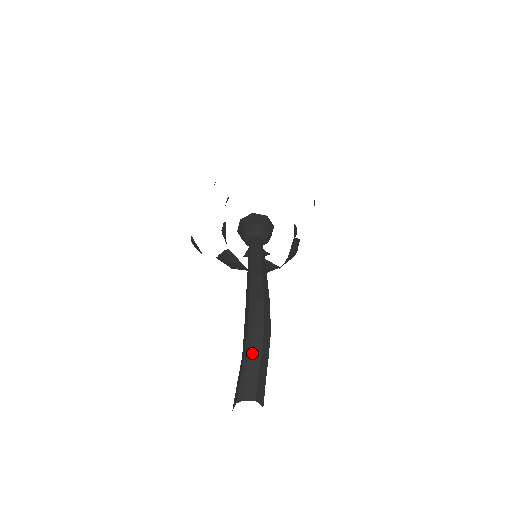
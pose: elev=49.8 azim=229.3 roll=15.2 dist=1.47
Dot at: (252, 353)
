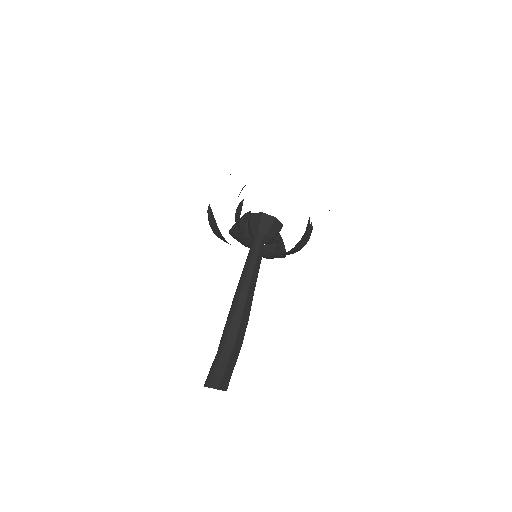
Dot at: (221, 360)
